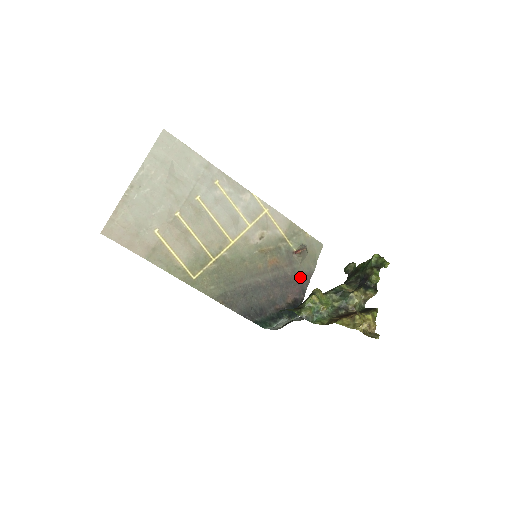
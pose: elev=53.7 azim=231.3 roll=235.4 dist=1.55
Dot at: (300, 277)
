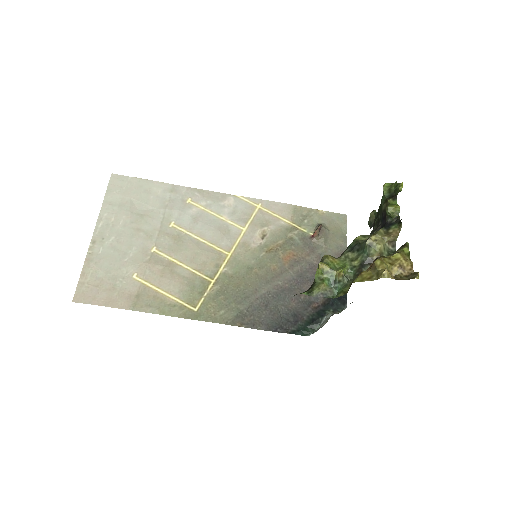
Dot at: occluded
